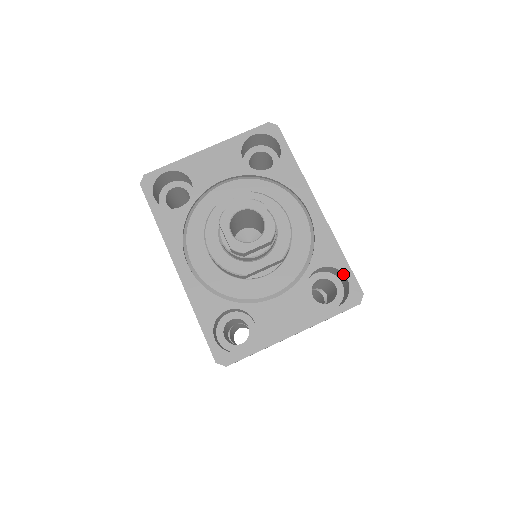
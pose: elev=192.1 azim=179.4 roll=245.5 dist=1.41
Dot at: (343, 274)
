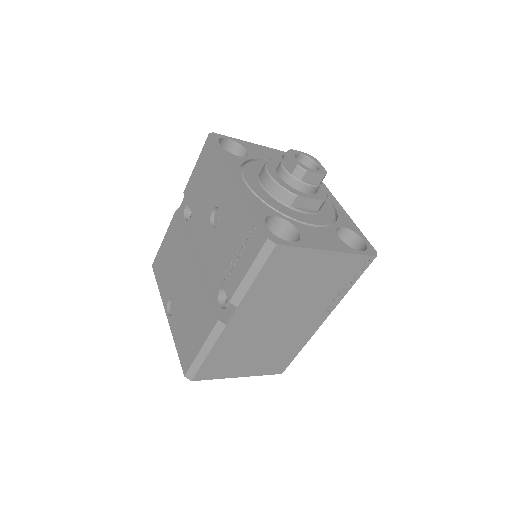
Dot at: (360, 238)
